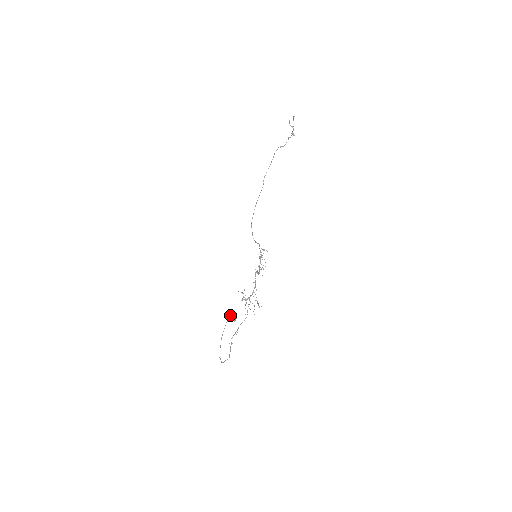
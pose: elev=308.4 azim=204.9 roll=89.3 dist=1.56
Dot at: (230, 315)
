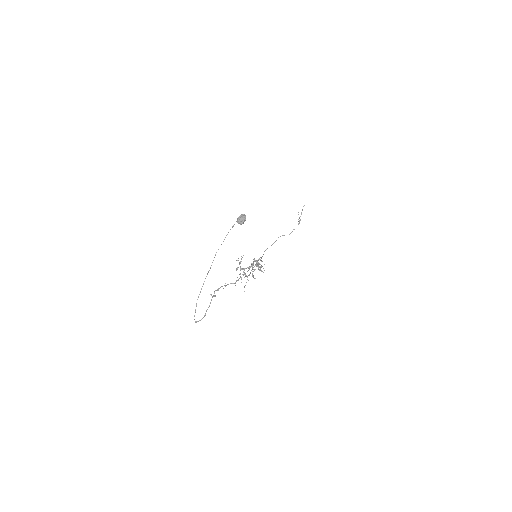
Dot at: (240, 215)
